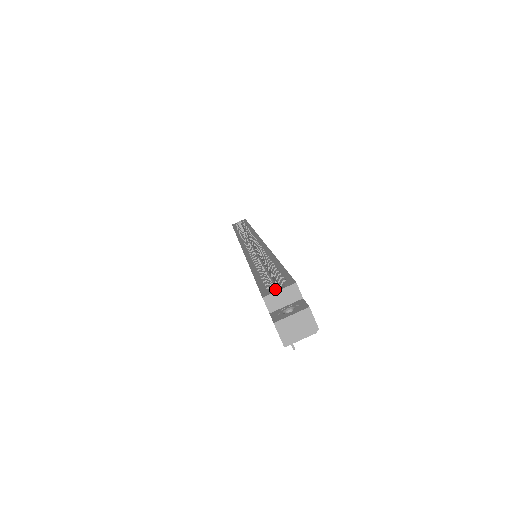
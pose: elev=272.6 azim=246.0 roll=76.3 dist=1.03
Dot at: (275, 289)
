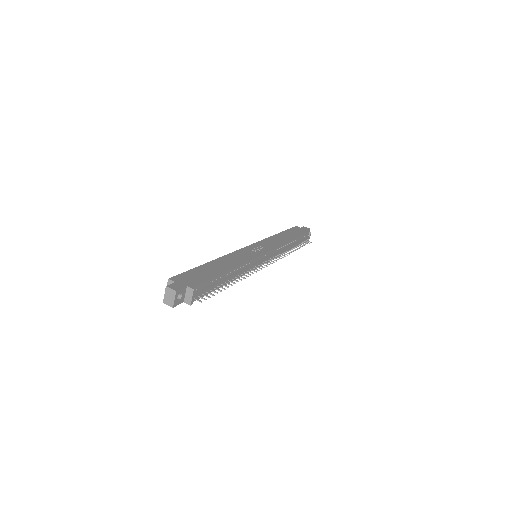
Dot at: occluded
